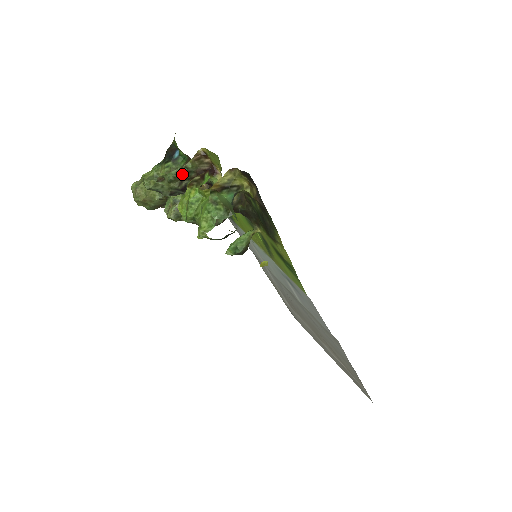
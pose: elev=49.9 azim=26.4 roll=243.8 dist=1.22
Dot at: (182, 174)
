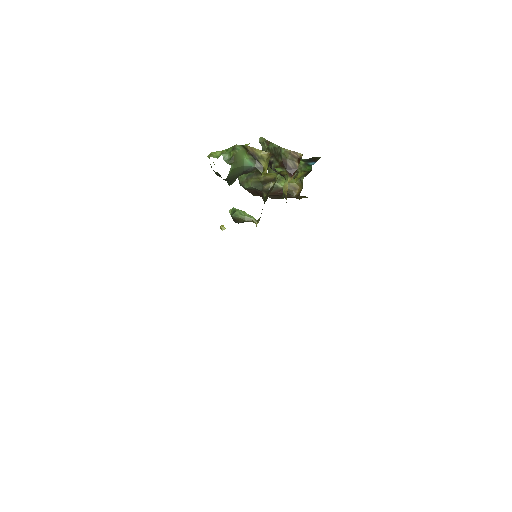
Dot at: (276, 152)
